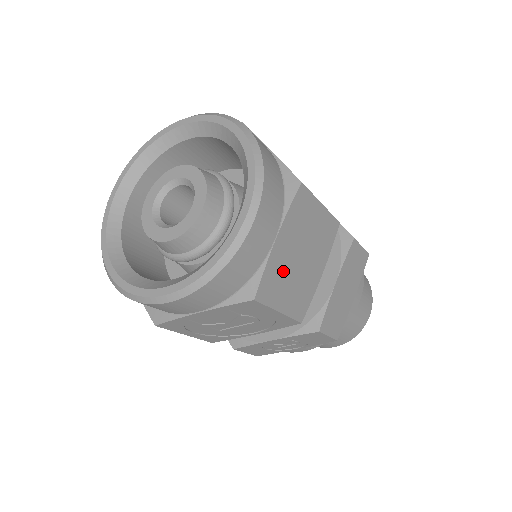
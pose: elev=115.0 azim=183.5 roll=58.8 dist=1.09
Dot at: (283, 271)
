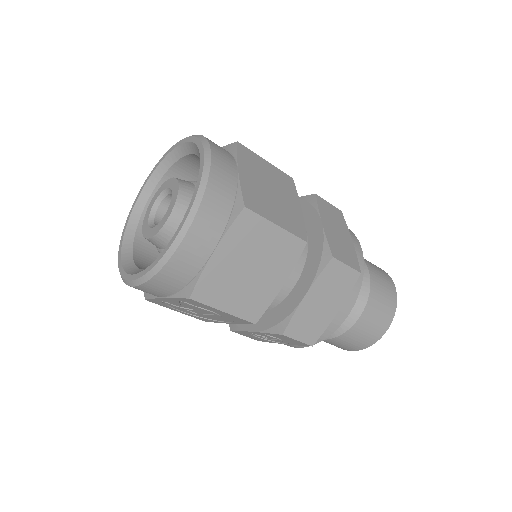
Dot at: (225, 279)
